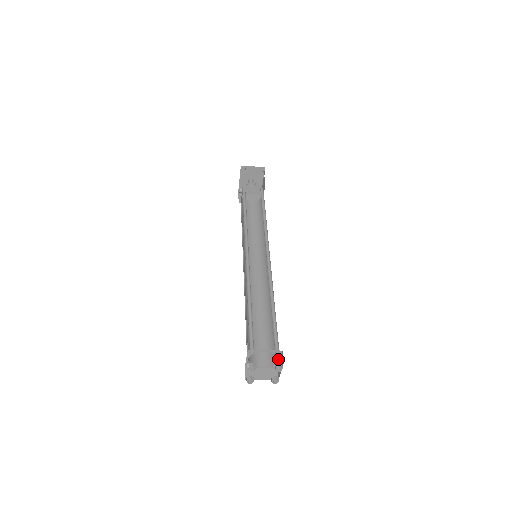
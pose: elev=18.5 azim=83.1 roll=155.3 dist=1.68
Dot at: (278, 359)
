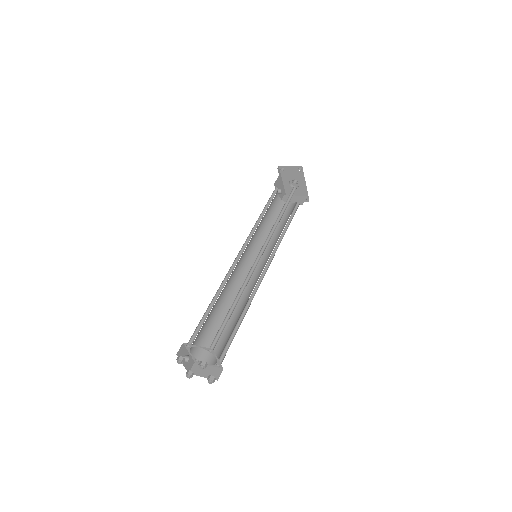
Dot at: (217, 358)
